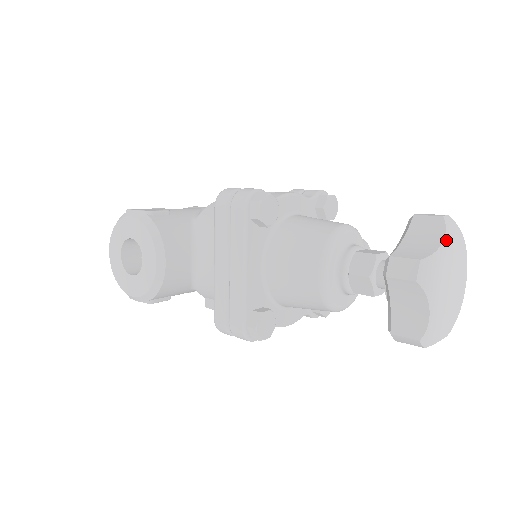
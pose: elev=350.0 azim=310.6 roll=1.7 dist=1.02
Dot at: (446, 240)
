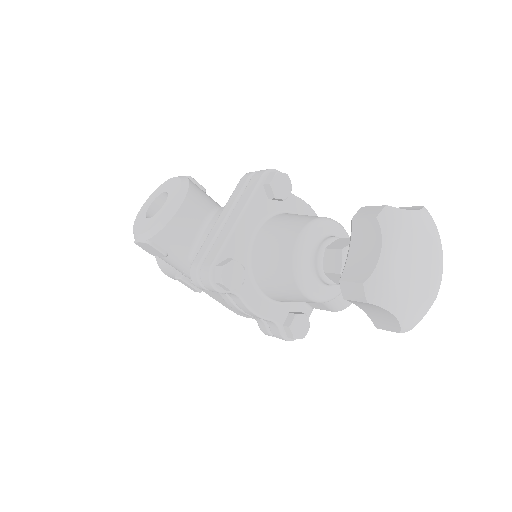
Dot at: (418, 213)
